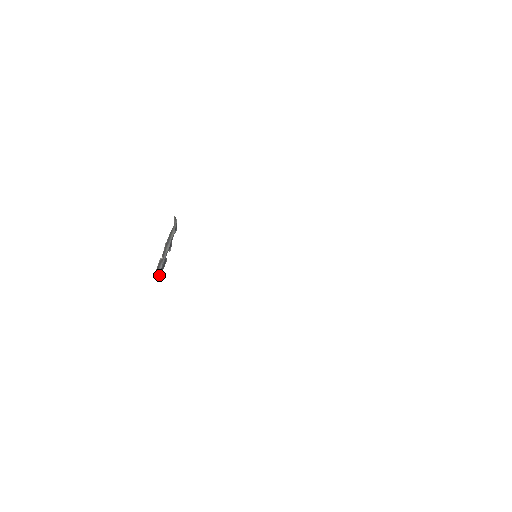
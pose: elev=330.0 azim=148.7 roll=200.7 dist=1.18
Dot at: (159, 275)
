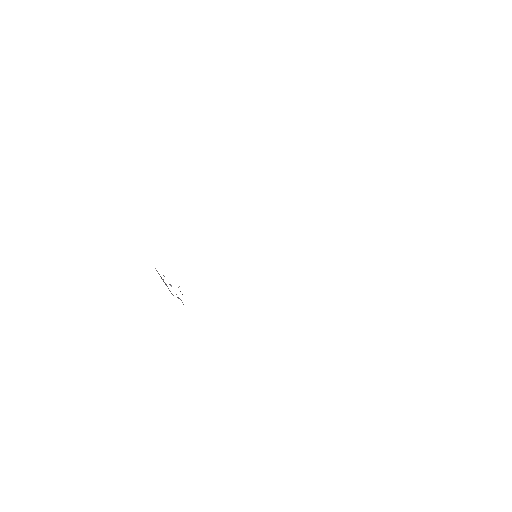
Dot at: occluded
